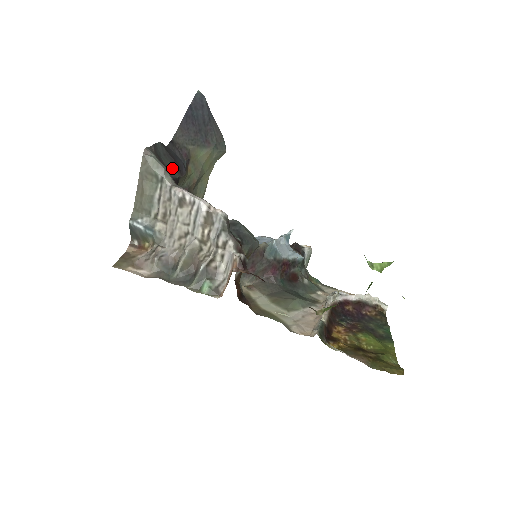
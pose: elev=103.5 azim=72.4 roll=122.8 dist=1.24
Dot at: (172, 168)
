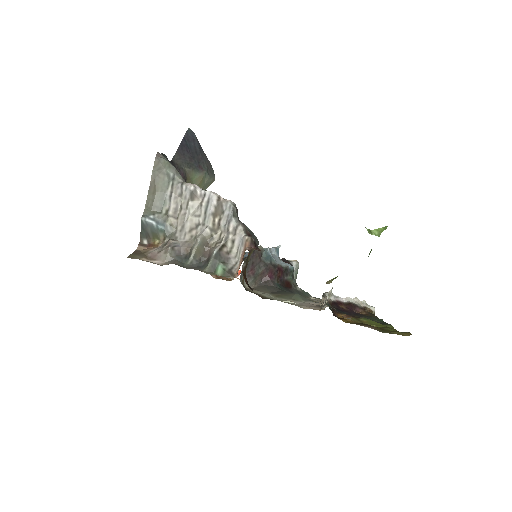
Dot at: occluded
